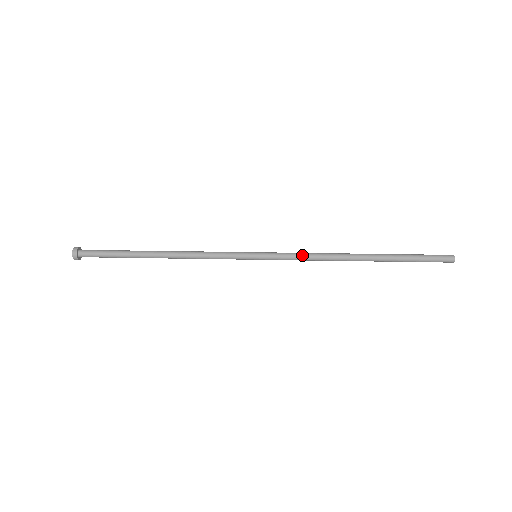
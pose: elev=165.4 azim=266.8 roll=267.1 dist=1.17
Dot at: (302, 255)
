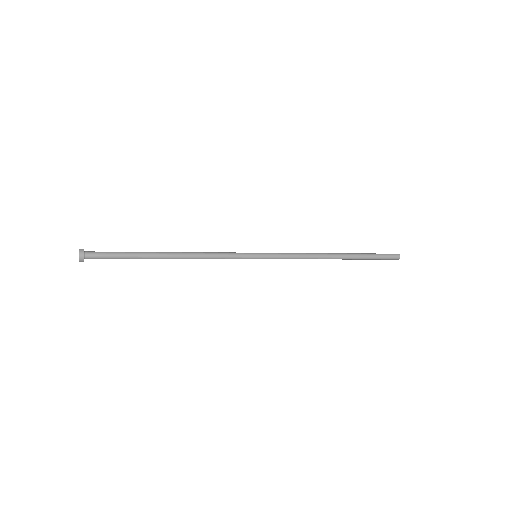
Dot at: (293, 253)
